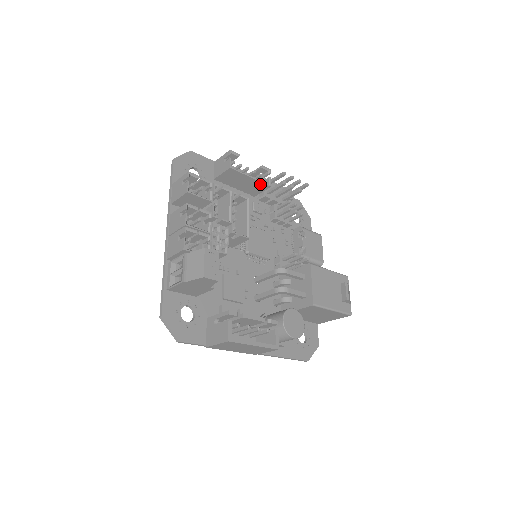
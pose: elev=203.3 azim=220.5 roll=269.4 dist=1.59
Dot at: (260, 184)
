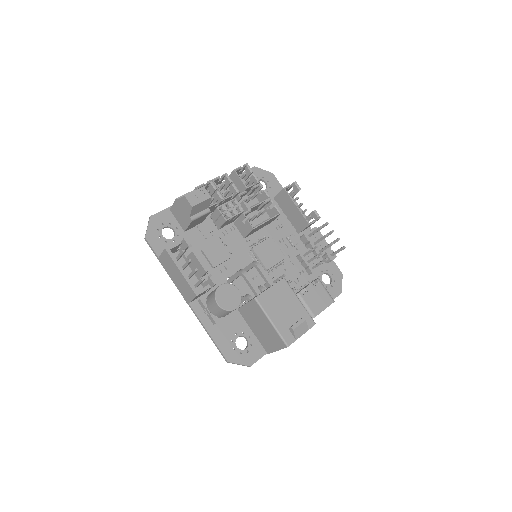
Dot at: (302, 218)
